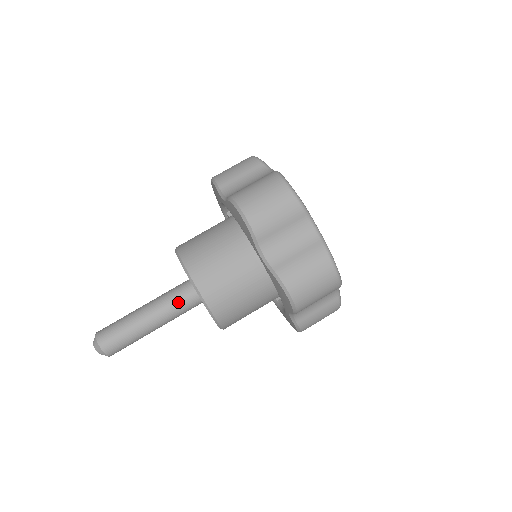
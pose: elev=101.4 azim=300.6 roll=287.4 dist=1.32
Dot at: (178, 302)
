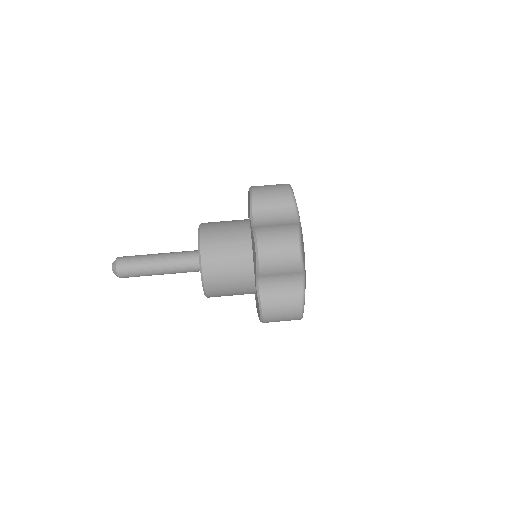
Dot at: (184, 256)
